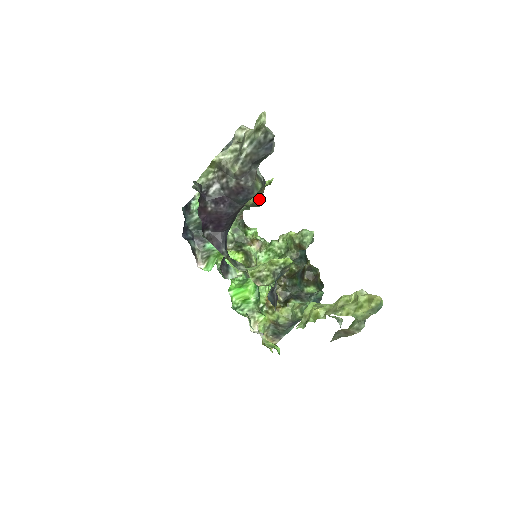
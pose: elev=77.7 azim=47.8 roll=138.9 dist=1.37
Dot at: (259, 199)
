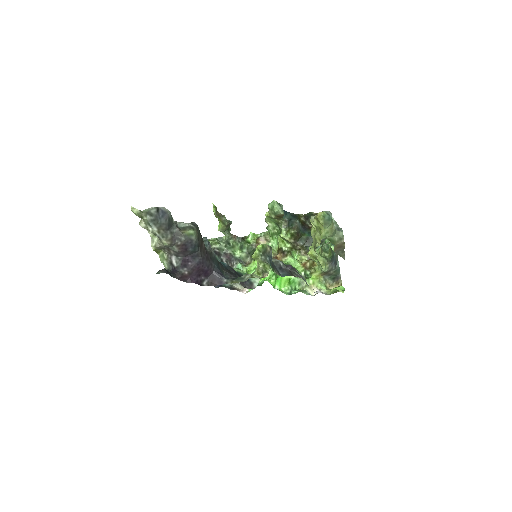
Dot at: (224, 220)
